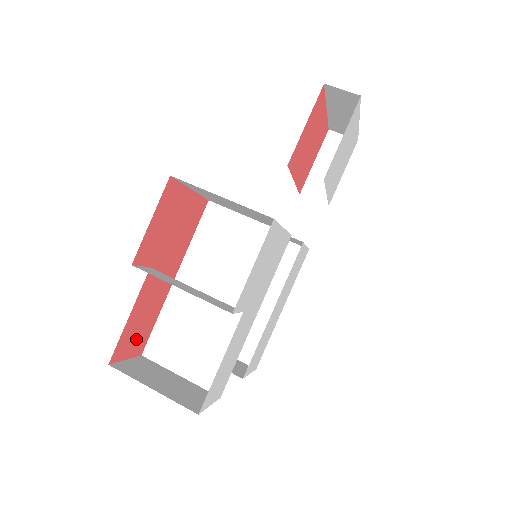
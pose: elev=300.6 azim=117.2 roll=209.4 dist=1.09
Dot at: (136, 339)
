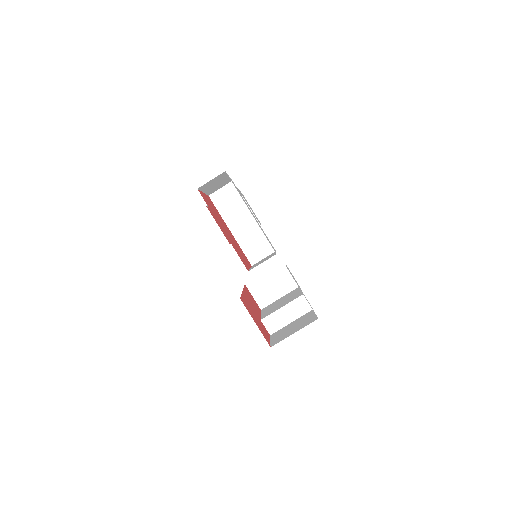
Dot at: (251, 297)
